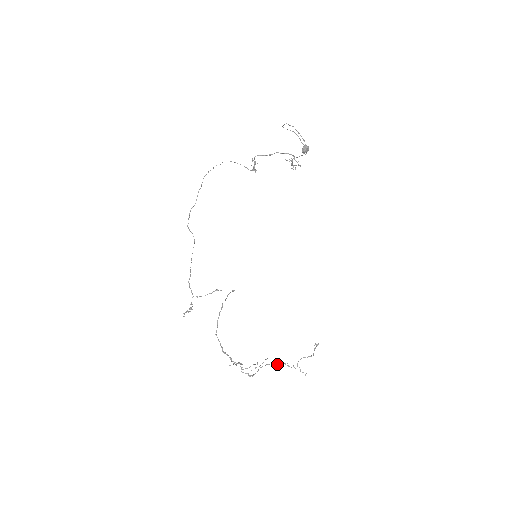
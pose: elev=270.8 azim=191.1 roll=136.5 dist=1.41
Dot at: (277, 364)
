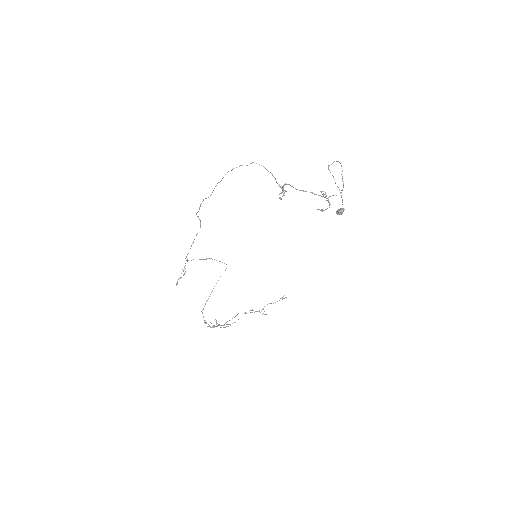
Dot at: (246, 313)
